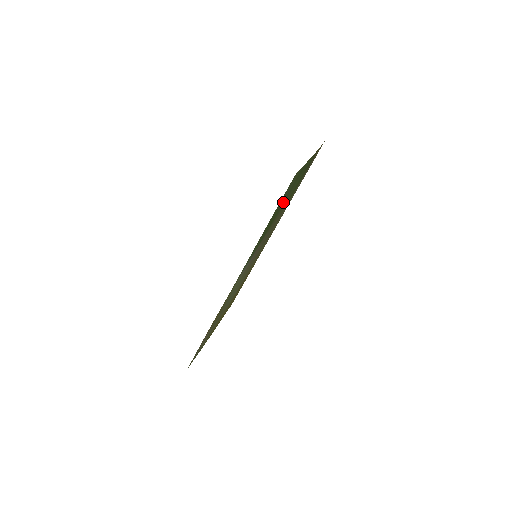
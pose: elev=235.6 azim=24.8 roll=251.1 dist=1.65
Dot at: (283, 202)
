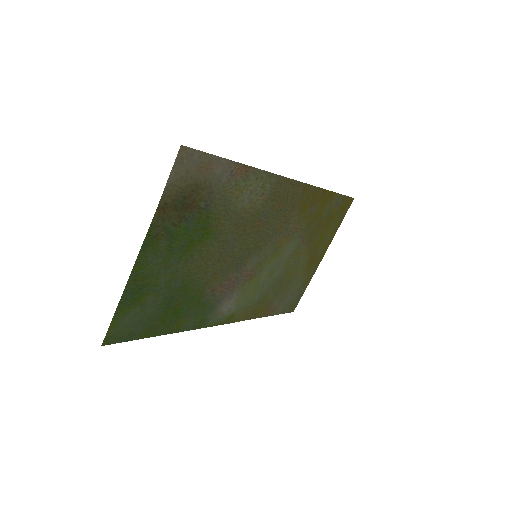
Dot at: (166, 297)
